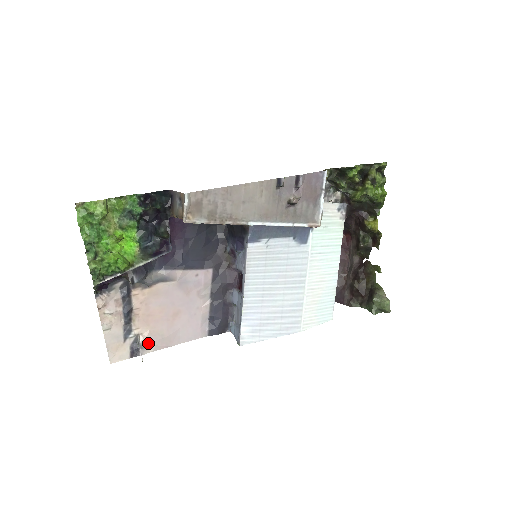
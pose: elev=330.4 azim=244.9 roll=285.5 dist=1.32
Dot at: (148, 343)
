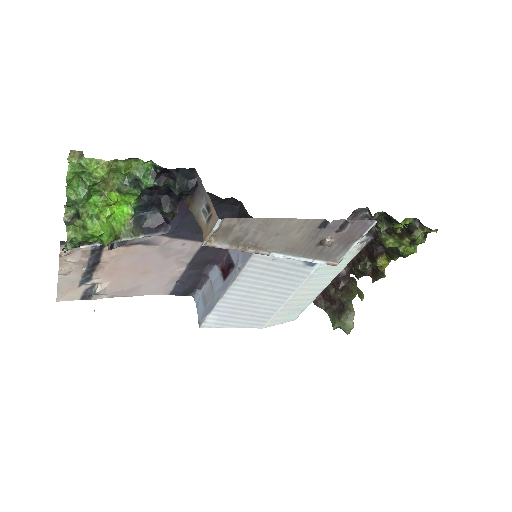
Dot at: (105, 292)
